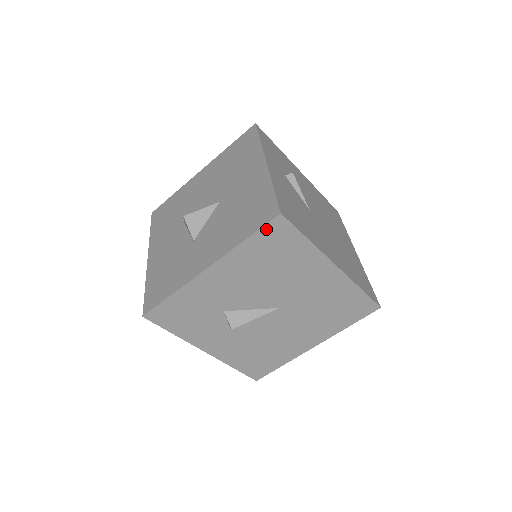
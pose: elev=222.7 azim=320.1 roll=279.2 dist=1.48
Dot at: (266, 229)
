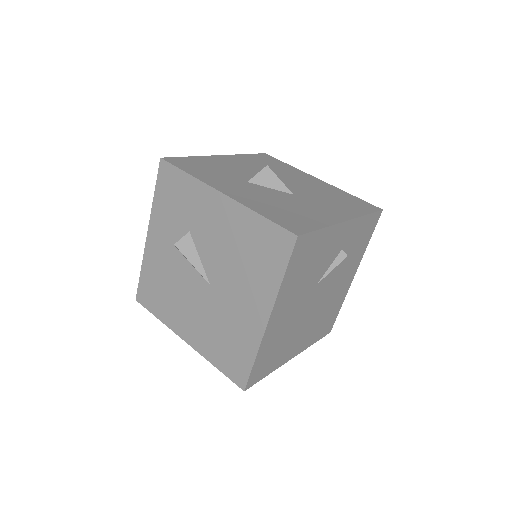
Dot at: (278, 230)
